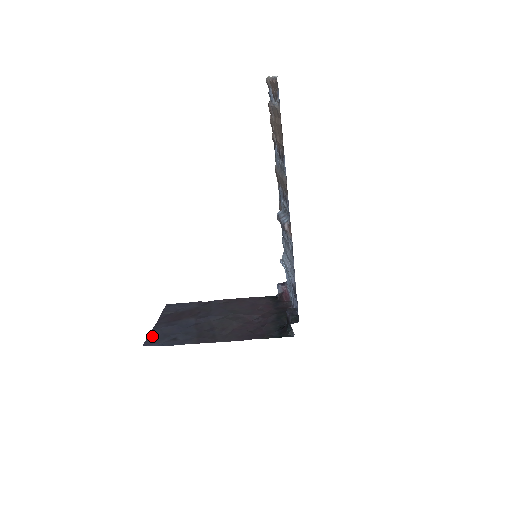
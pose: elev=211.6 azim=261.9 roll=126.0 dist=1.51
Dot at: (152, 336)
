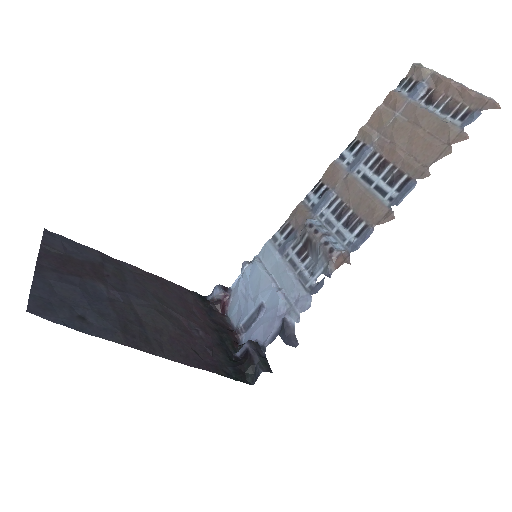
Dot at: (38, 293)
